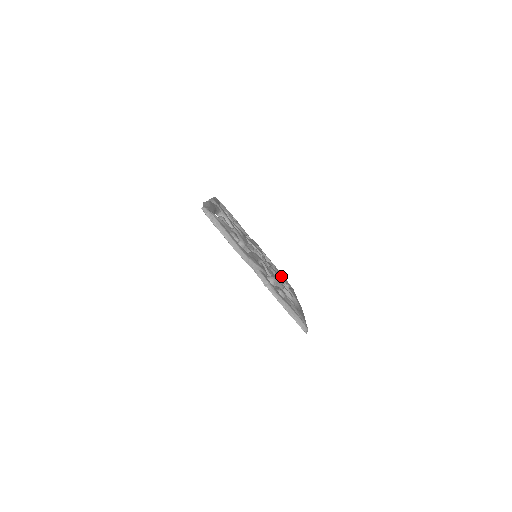
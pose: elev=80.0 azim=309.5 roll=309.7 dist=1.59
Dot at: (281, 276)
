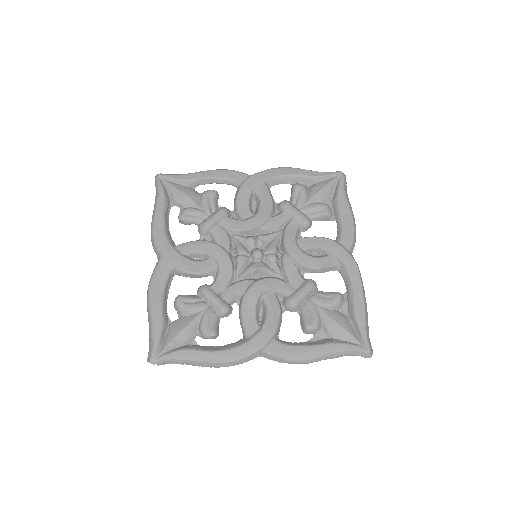
Dot at: (311, 200)
